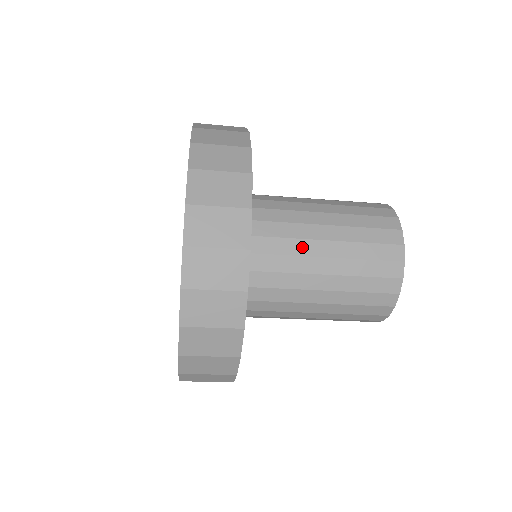
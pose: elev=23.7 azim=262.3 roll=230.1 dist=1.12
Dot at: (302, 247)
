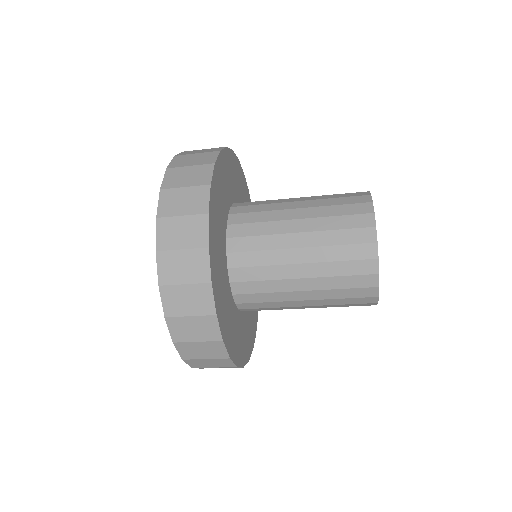
Dot at: (277, 227)
